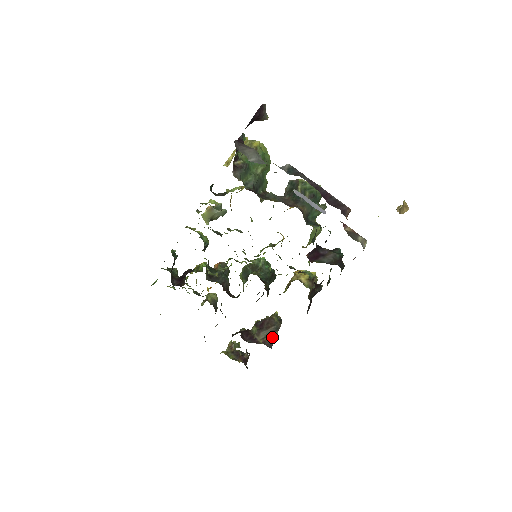
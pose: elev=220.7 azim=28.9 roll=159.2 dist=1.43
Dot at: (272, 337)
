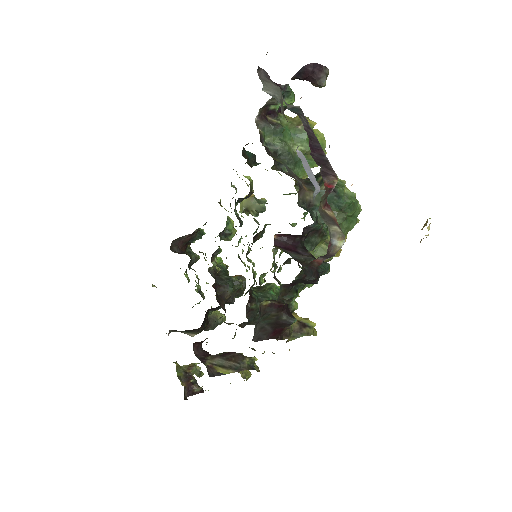
Dot at: (224, 370)
